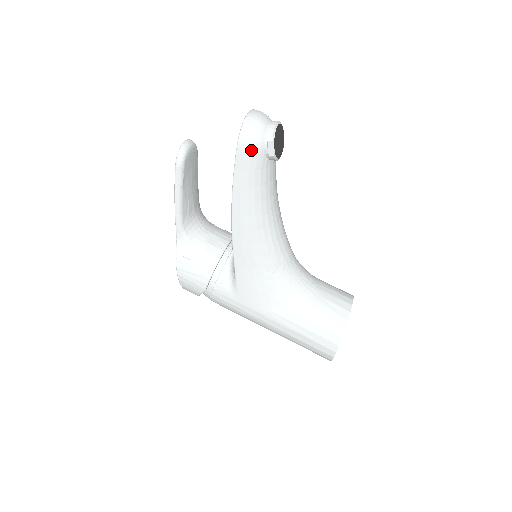
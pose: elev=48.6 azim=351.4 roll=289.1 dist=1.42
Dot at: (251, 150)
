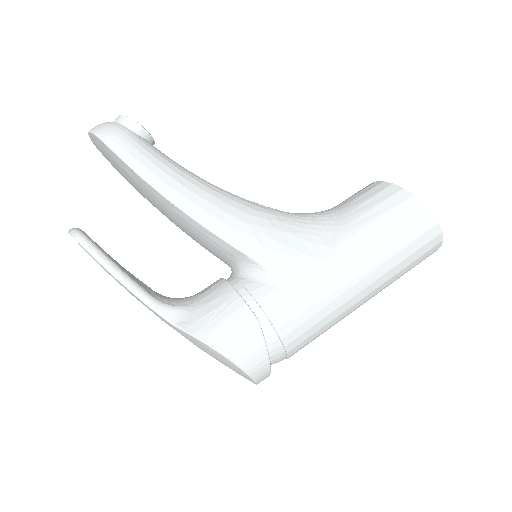
Dot at: (118, 134)
